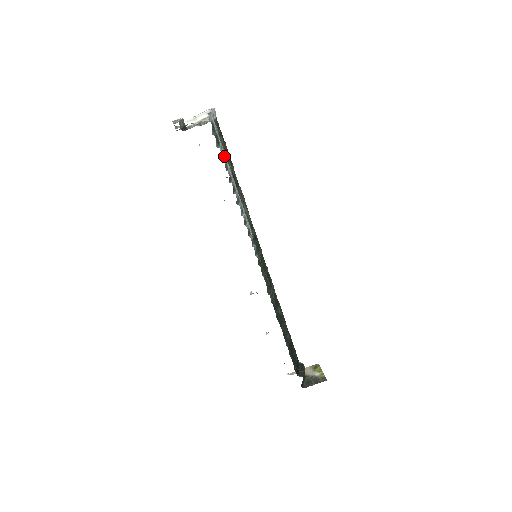
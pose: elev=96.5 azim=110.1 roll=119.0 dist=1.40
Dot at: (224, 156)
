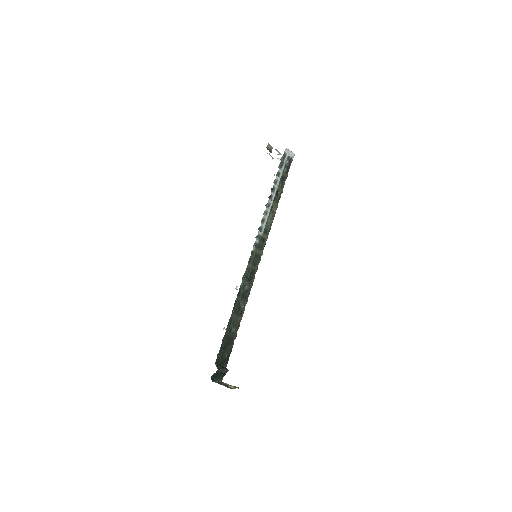
Dot at: (279, 176)
